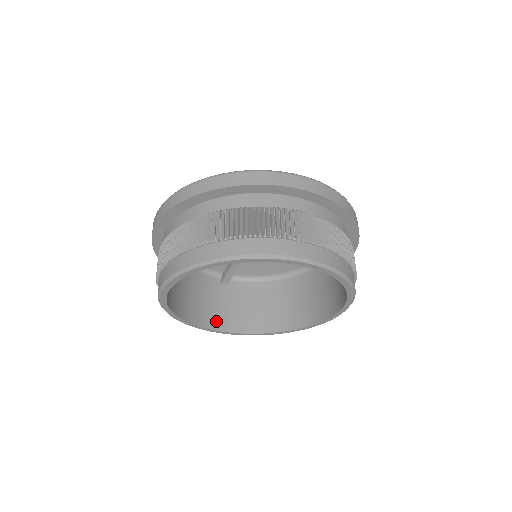
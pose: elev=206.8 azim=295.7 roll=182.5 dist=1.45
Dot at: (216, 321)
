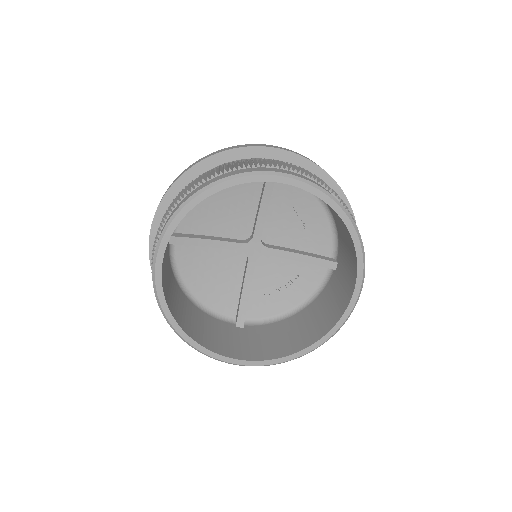
Dot at: (233, 352)
